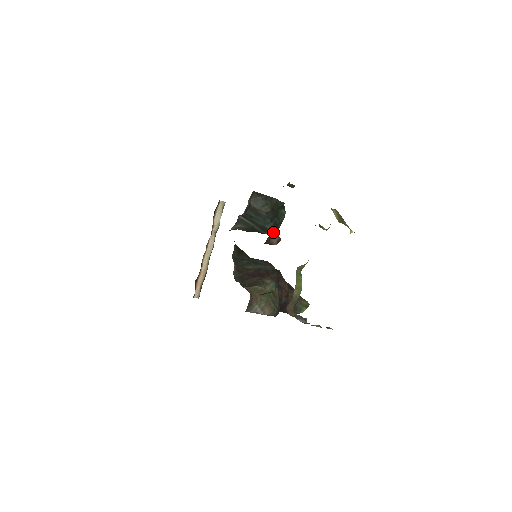
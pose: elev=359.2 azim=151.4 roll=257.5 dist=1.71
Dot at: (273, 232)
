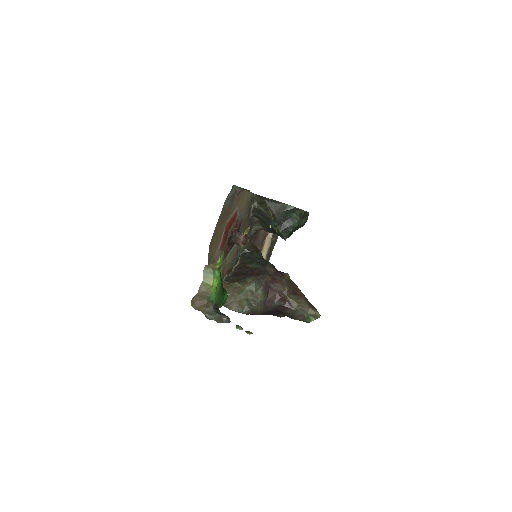
Dot at: (240, 233)
